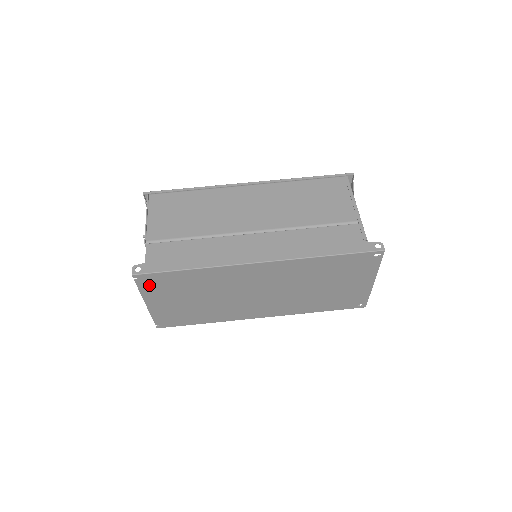
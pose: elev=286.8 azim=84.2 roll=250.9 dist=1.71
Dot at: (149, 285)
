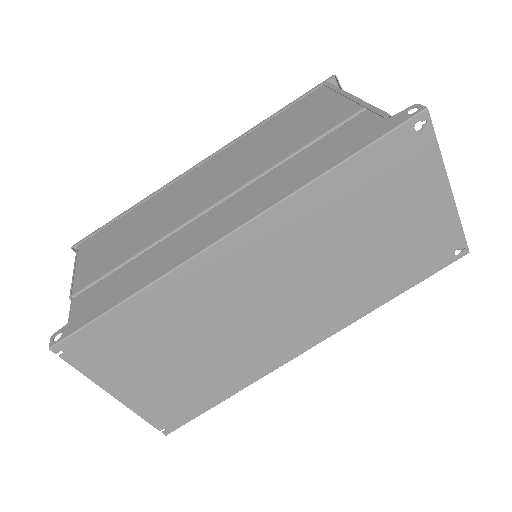
Dot at: (91, 357)
